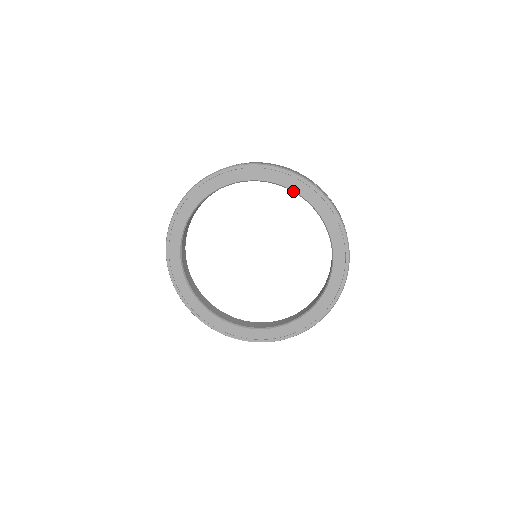
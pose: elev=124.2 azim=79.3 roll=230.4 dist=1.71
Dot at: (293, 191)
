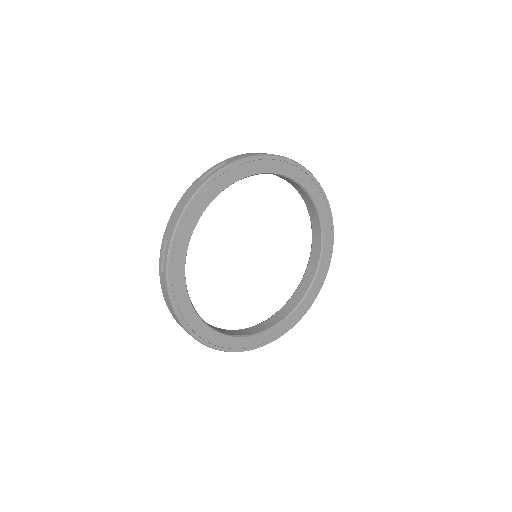
Dot at: (270, 173)
